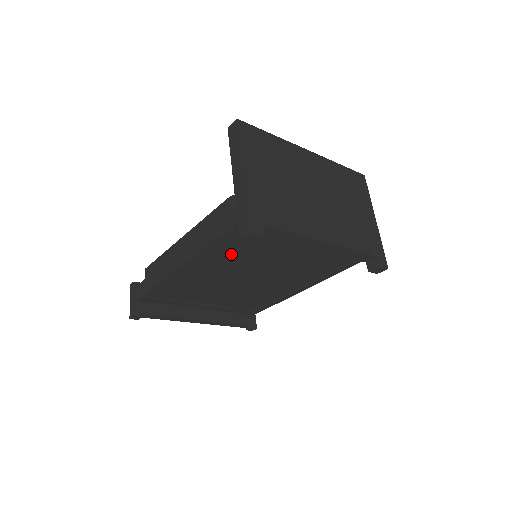
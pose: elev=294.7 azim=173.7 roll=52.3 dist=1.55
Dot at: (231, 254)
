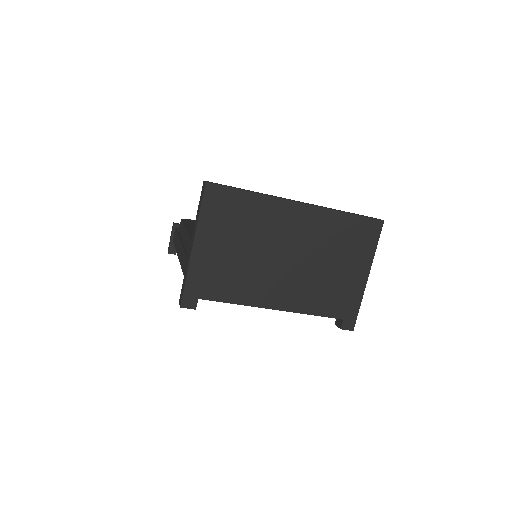
Dot at: occluded
